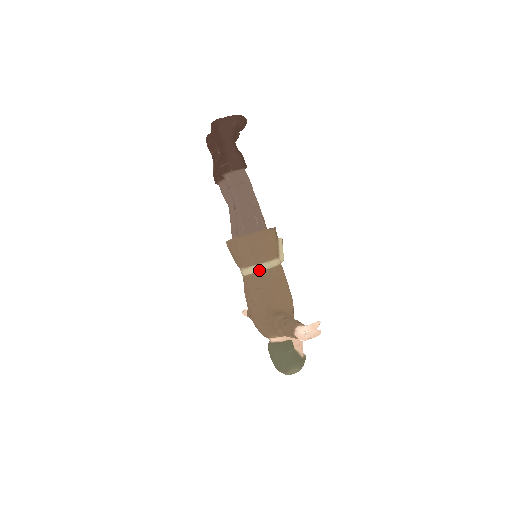
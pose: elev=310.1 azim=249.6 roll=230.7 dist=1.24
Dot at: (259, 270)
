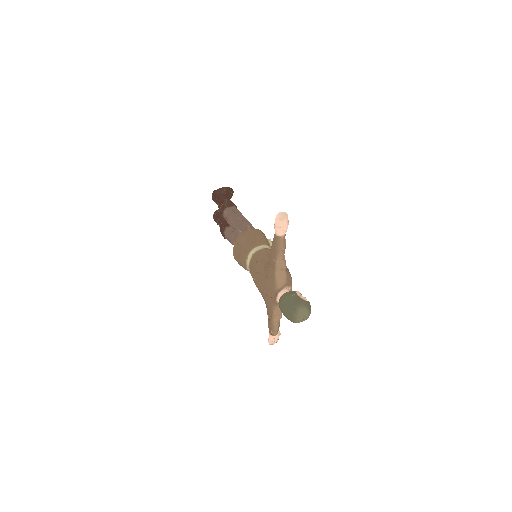
Dot at: (256, 250)
